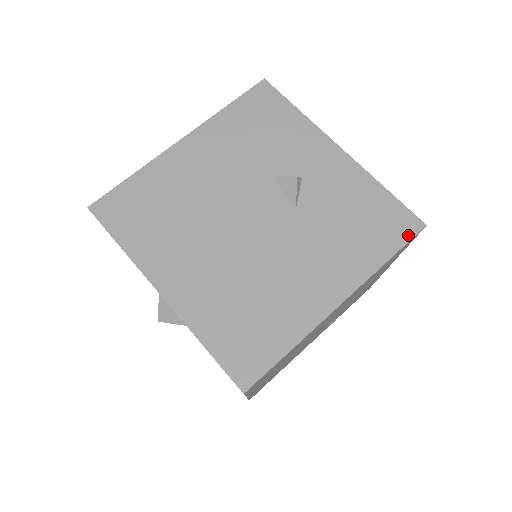
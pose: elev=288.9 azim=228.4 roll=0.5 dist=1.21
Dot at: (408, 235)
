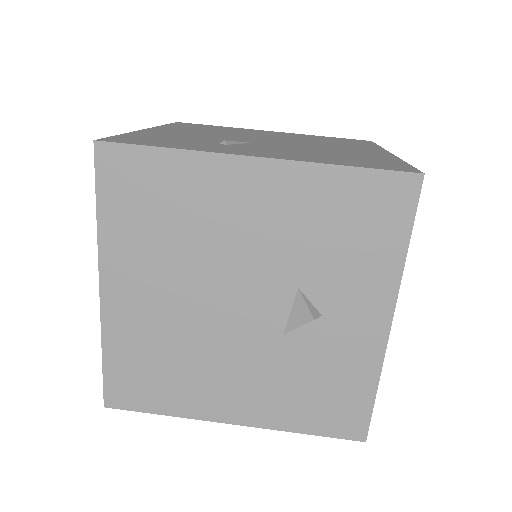
Dot at: (342, 434)
